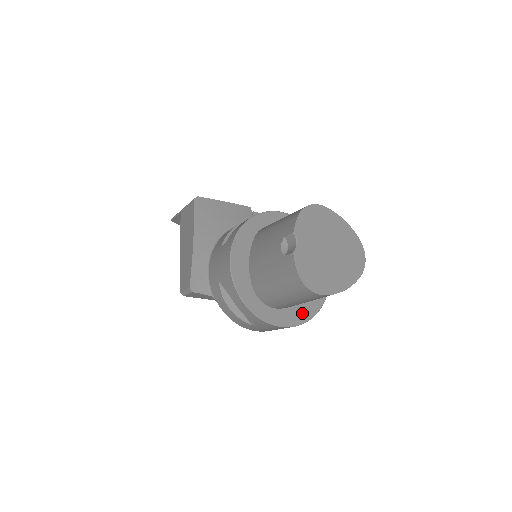
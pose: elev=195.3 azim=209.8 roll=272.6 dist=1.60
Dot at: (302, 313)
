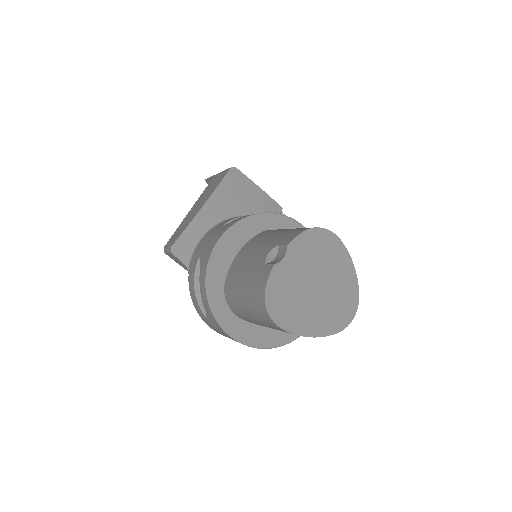
Dot at: (262, 337)
